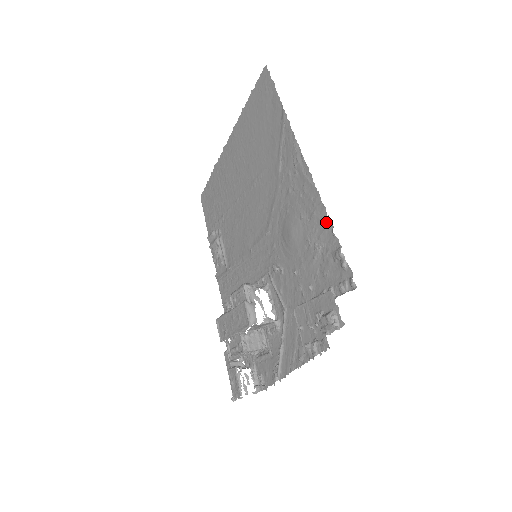
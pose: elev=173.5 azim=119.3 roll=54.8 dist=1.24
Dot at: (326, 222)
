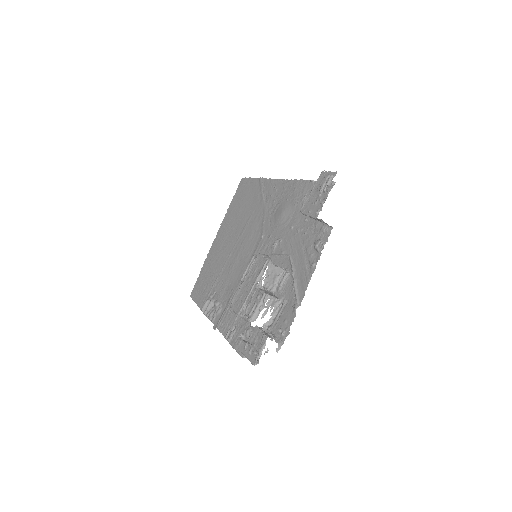
Dot at: (305, 183)
